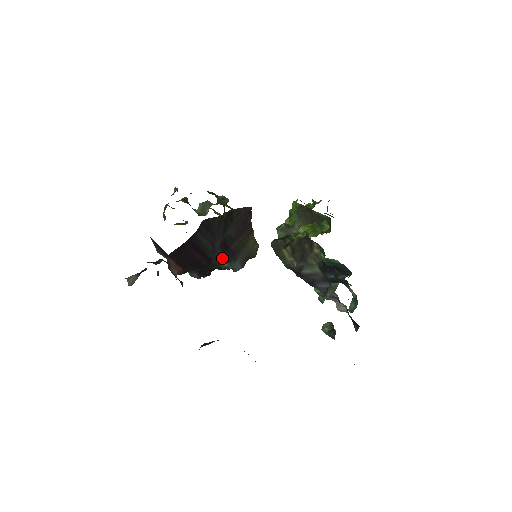
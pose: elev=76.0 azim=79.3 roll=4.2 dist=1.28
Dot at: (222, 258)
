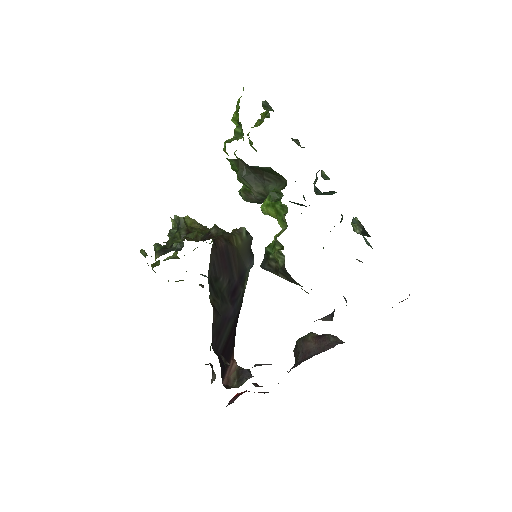
Dot at: (240, 297)
